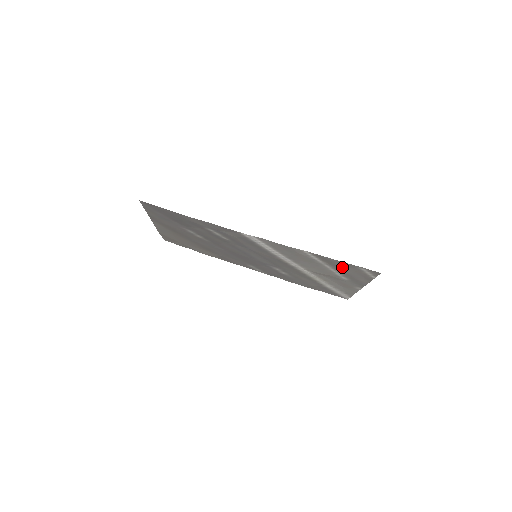
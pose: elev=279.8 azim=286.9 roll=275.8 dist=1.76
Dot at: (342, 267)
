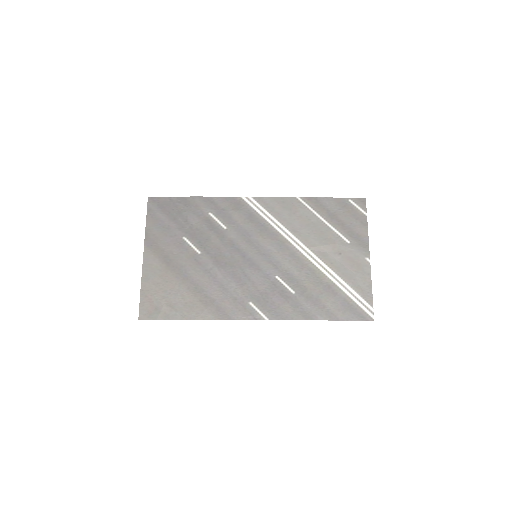
Dot at: (335, 212)
